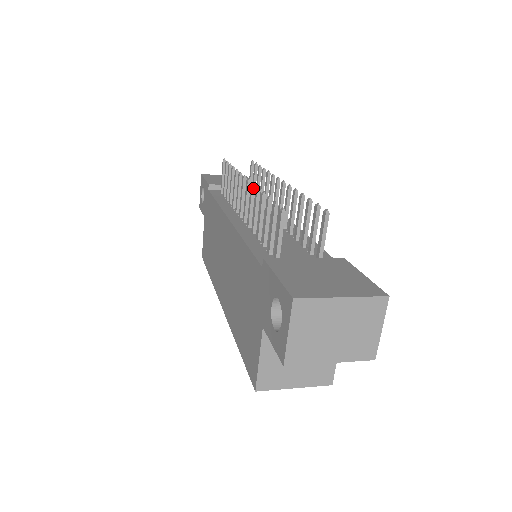
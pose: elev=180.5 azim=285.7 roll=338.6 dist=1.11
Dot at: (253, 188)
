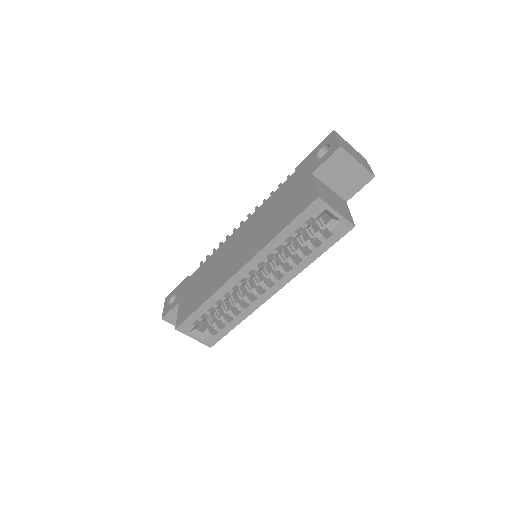
Dot at: (258, 207)
